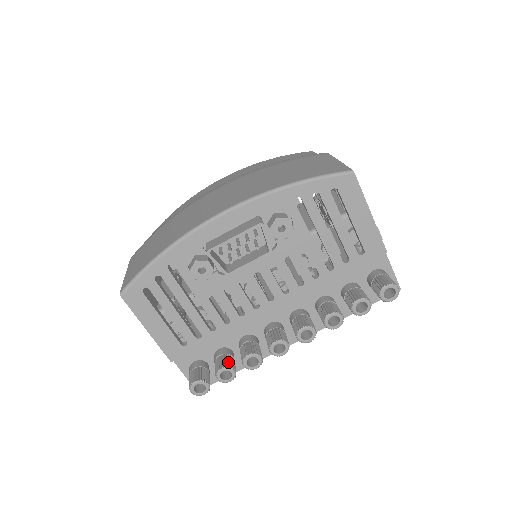
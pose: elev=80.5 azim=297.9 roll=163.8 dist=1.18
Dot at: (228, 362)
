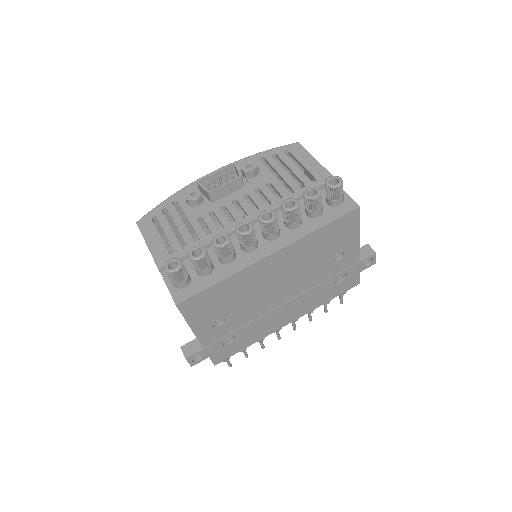
Dot at: occluded
